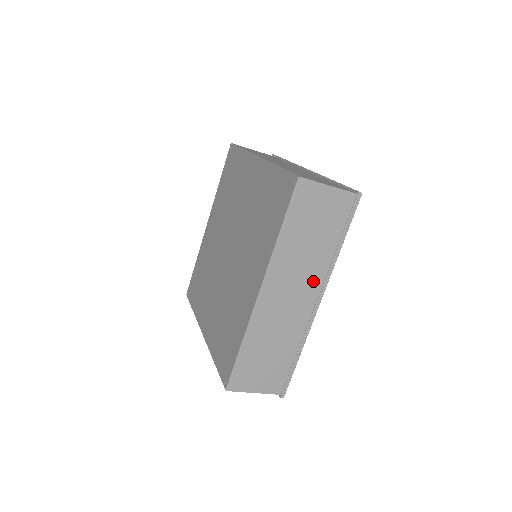
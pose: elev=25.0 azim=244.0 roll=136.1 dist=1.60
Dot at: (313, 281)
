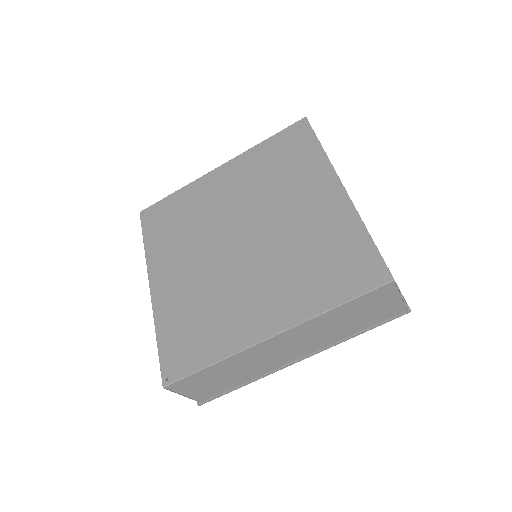
Dot at: occluded
